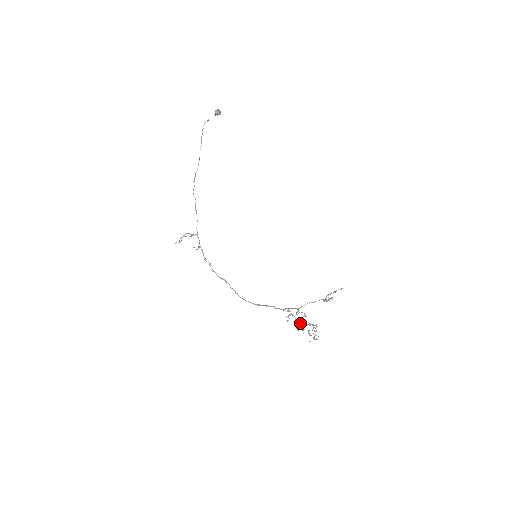
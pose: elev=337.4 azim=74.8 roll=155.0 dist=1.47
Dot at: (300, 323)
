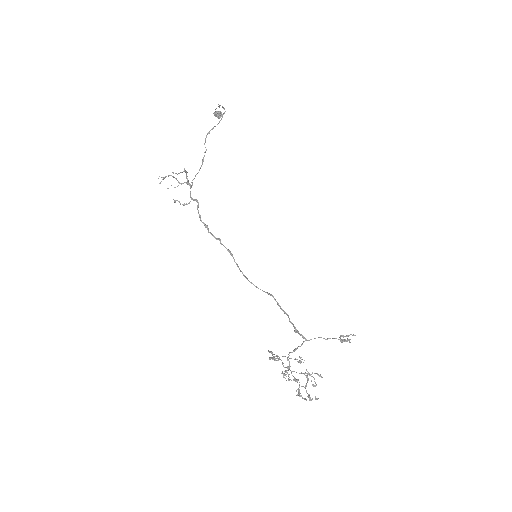
Dot at: occluded
